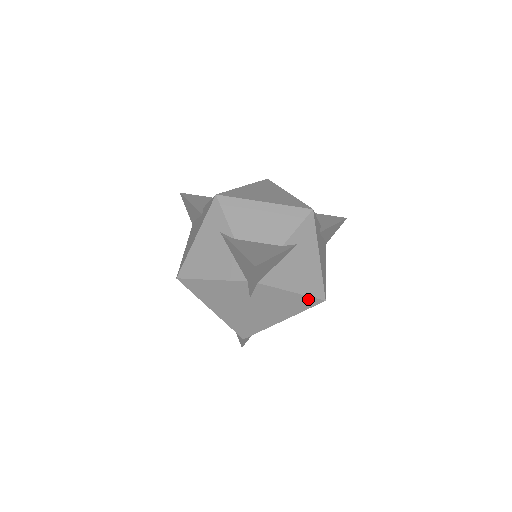
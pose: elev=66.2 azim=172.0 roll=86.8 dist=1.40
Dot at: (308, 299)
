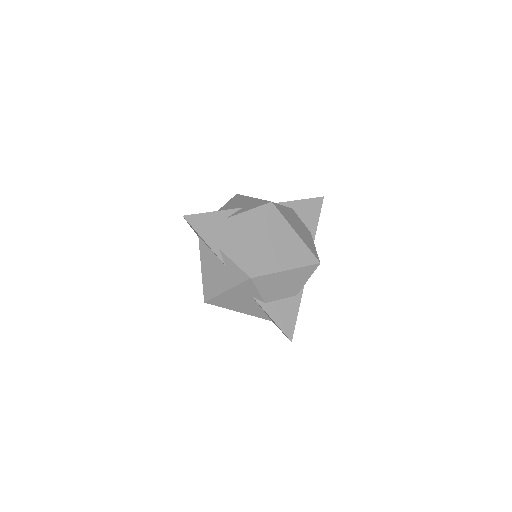
Dot at: occluded
